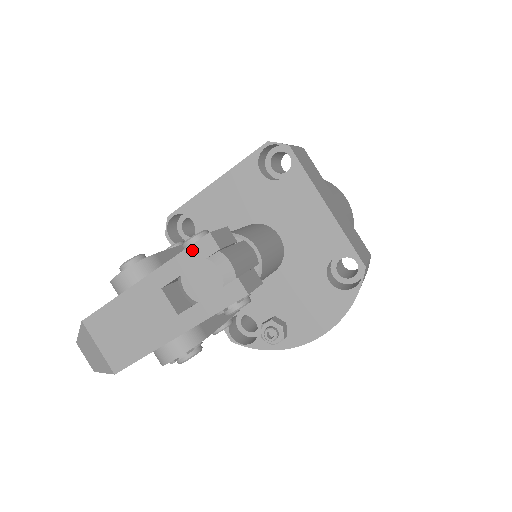
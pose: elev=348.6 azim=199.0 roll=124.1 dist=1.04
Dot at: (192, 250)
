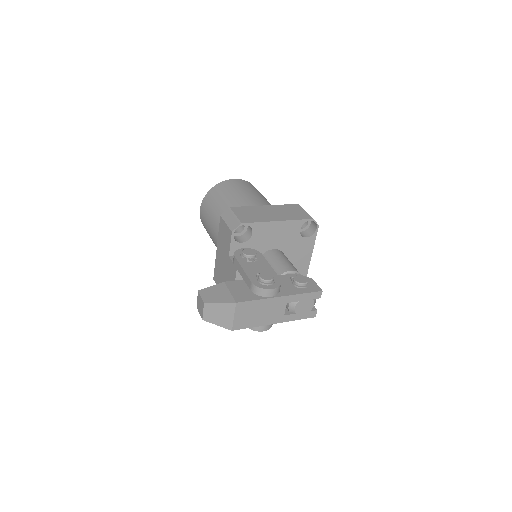
Dot at: (311, 294)
